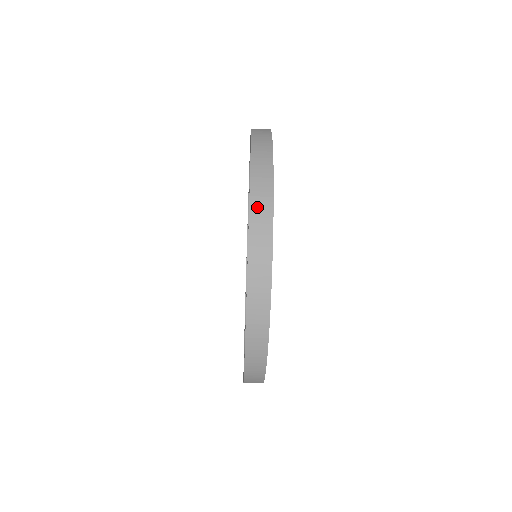
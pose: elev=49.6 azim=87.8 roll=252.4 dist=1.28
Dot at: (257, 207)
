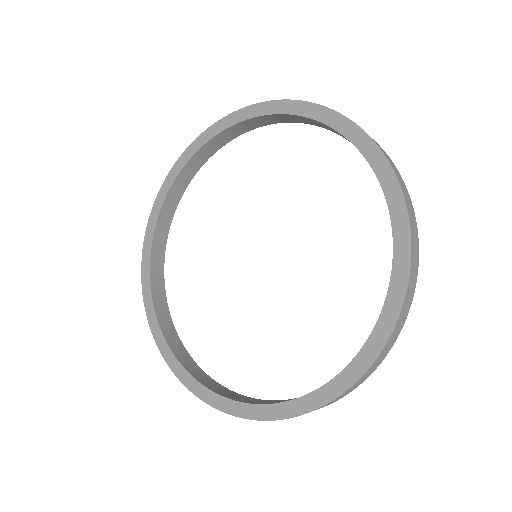
Dot at: (409, 291)
